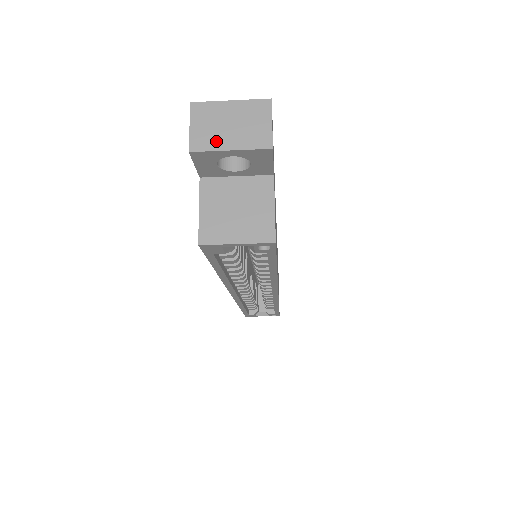
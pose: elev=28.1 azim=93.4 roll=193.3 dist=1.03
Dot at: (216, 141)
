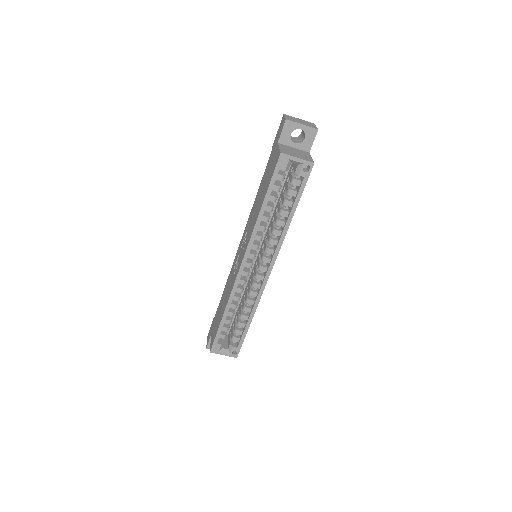
Dot at: (296, 121)
